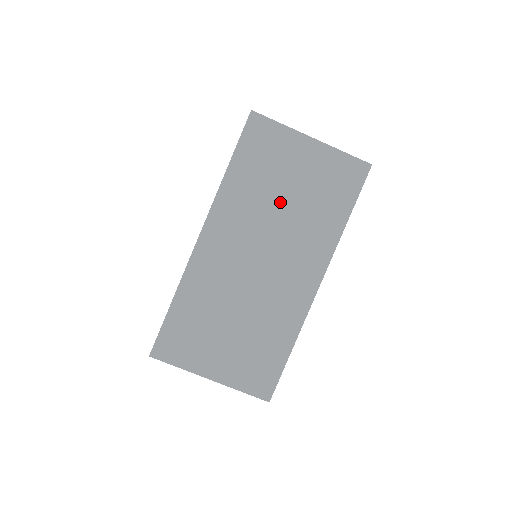
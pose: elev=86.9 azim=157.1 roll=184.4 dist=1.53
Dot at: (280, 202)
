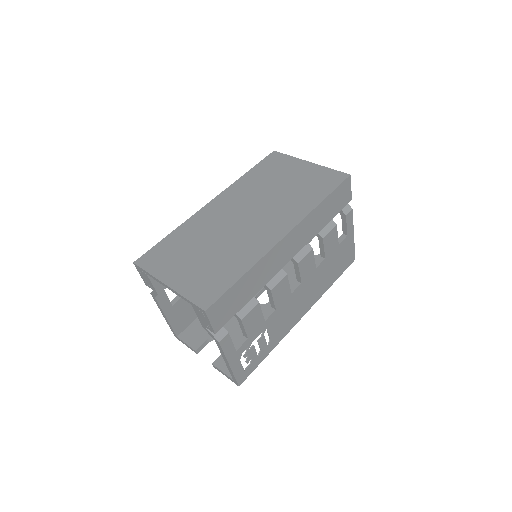
Dot at: (274, 189)
